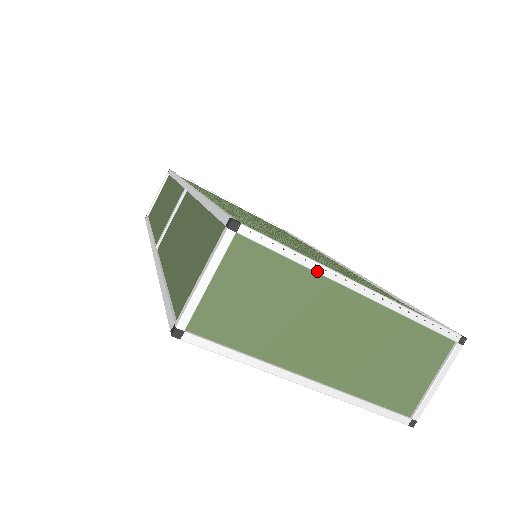
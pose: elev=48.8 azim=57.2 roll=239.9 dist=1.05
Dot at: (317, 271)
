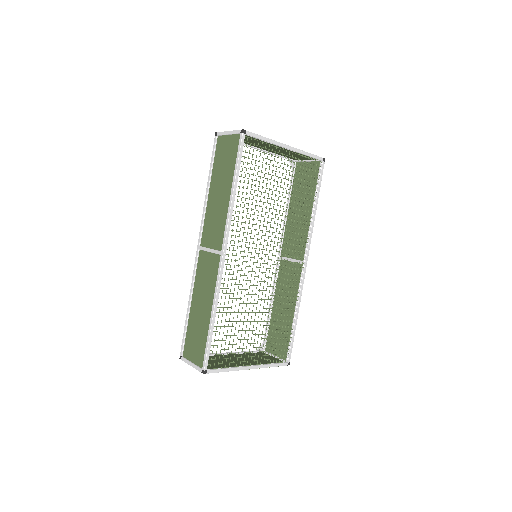
Dot at: (232, 370)
